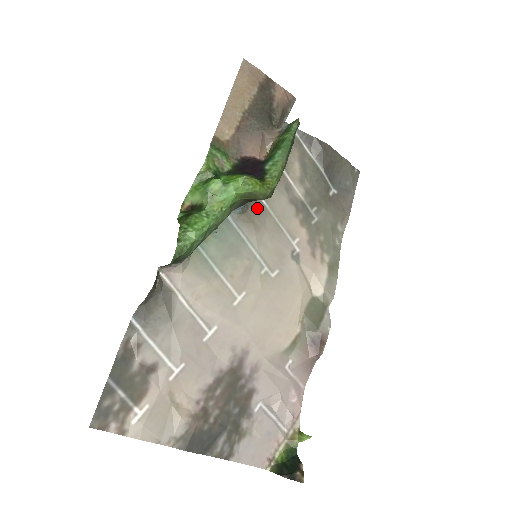
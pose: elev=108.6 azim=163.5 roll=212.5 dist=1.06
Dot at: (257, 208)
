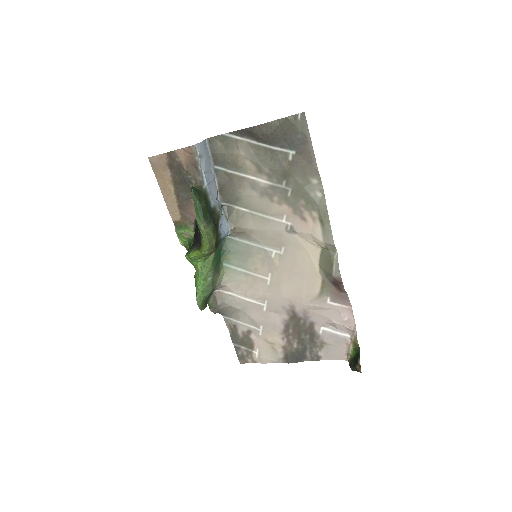
Dot at: (241, 219)
